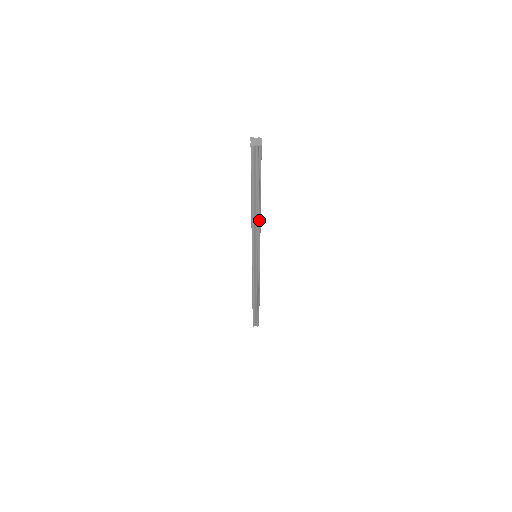
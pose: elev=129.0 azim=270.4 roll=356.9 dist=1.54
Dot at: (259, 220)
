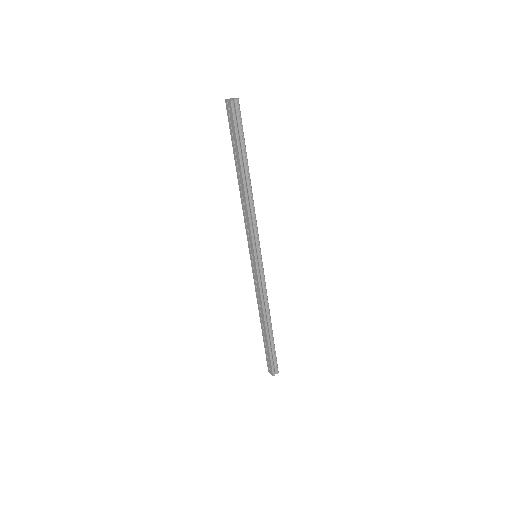
Dot at: (252, 197)
